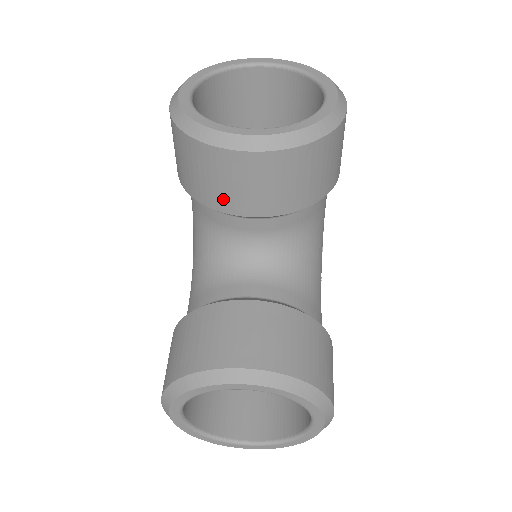
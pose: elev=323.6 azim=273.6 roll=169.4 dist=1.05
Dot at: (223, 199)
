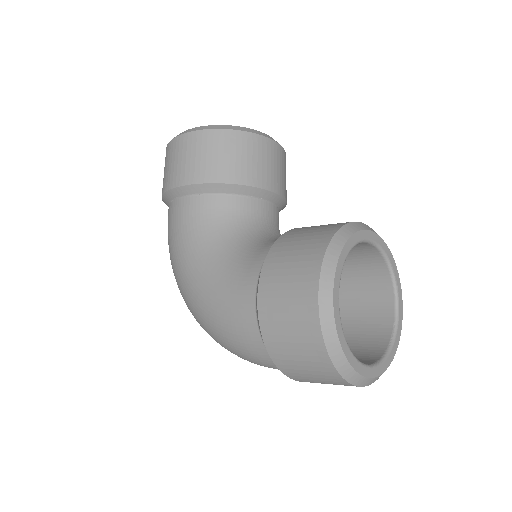
Dot at: (255, 174)
